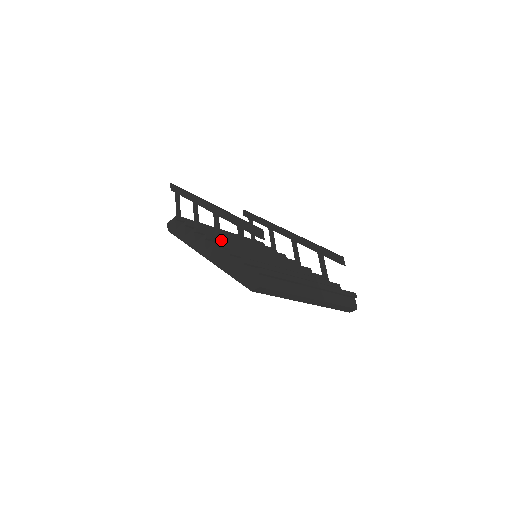
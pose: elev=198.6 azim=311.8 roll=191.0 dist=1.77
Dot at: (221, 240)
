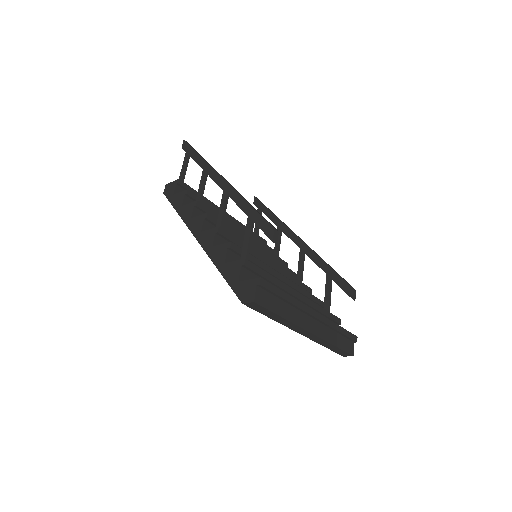
Dot at: occluded
